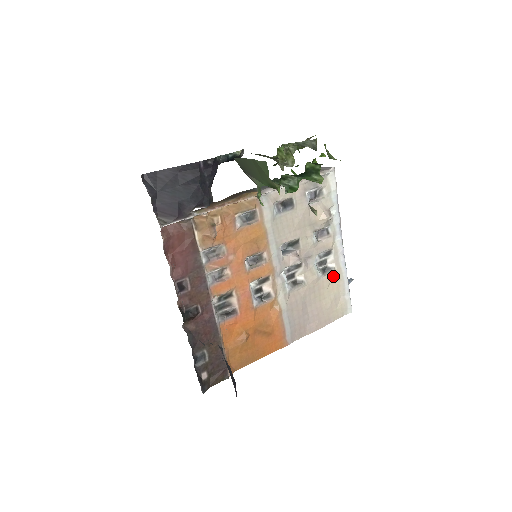
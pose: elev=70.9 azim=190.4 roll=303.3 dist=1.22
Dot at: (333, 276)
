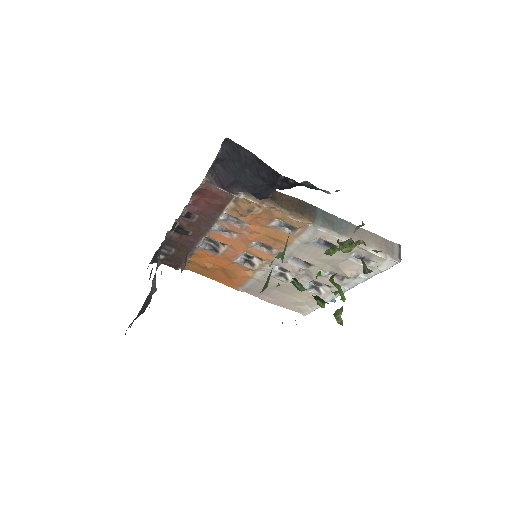
Dot at: (315, 295)
